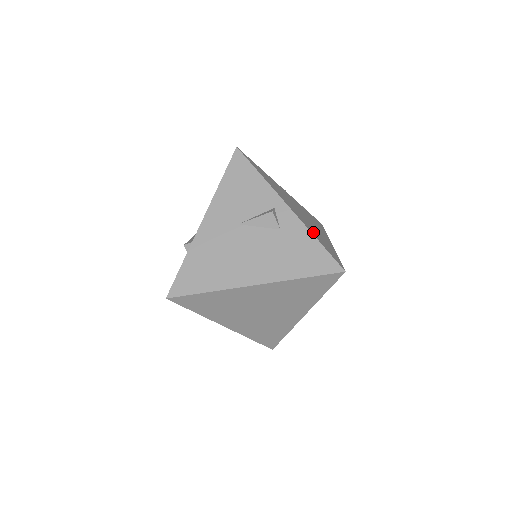
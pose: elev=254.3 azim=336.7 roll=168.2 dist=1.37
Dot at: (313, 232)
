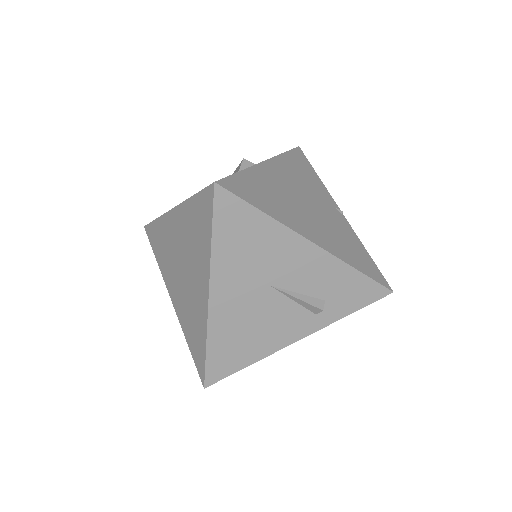
Dot at: (259, 179)
